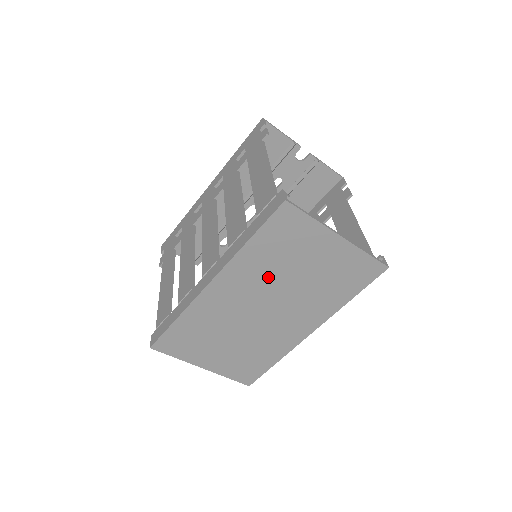
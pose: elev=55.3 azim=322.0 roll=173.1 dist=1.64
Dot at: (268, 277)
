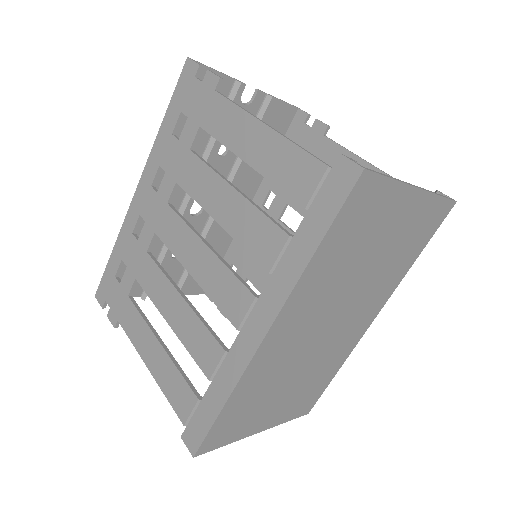
Dot at: (335, 286)
